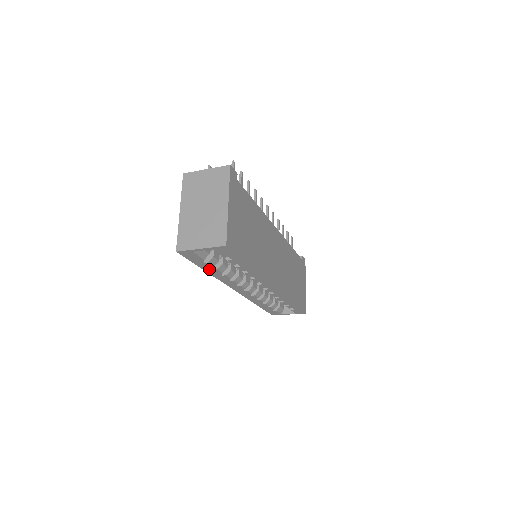
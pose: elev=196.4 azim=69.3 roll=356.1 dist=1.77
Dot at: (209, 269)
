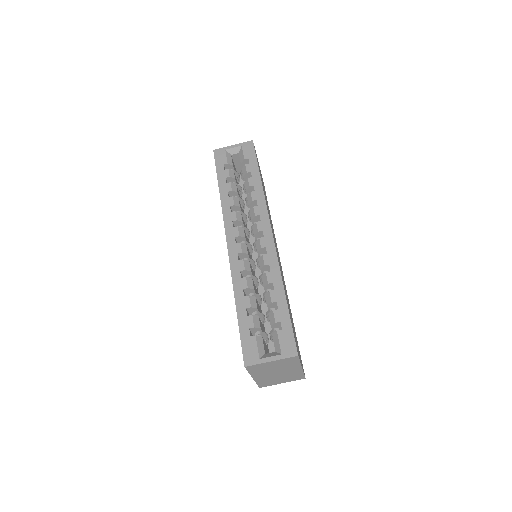
Dot at: (223, 183)
